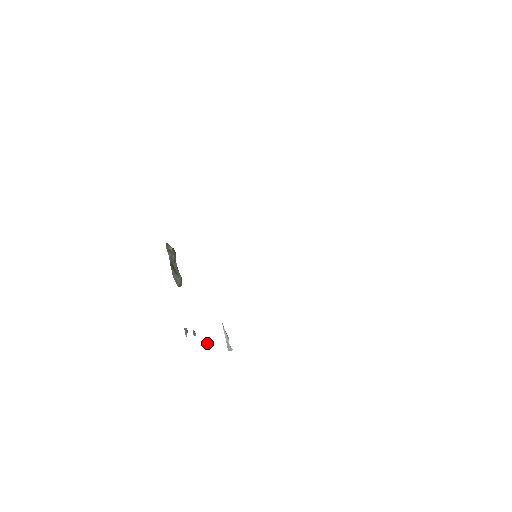
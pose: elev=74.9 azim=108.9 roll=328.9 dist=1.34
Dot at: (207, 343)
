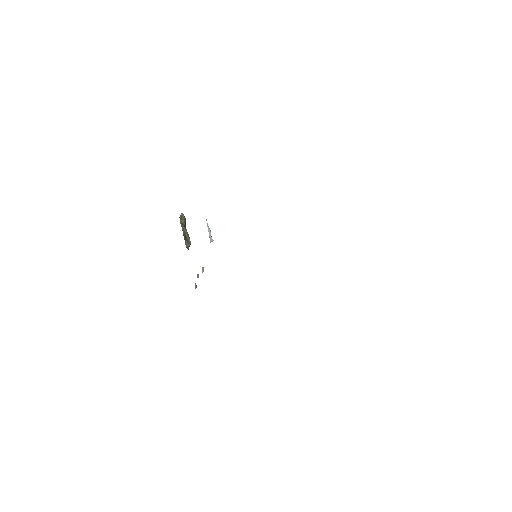
Dot at: (203, 269)
